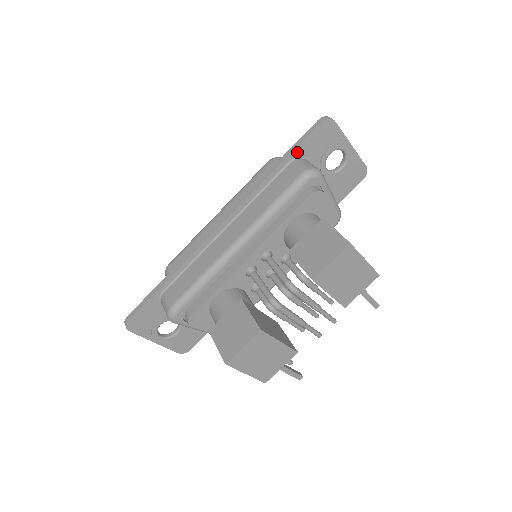
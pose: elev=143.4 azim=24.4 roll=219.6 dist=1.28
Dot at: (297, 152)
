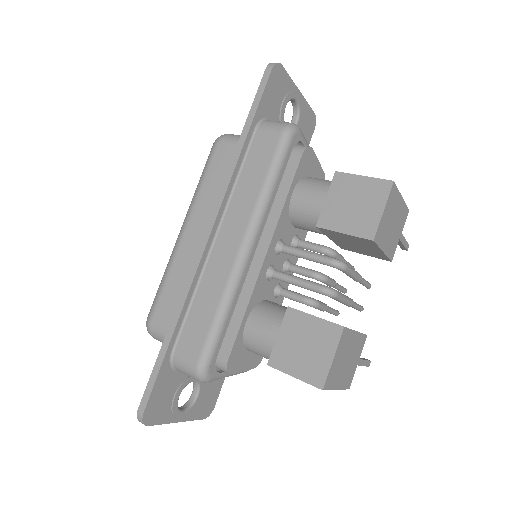
Dot at: (258, 114)
